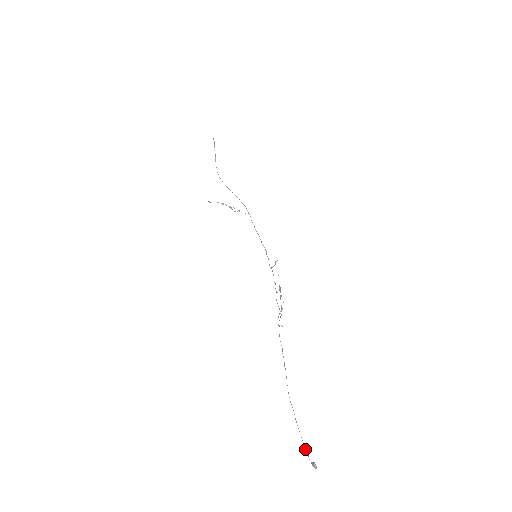
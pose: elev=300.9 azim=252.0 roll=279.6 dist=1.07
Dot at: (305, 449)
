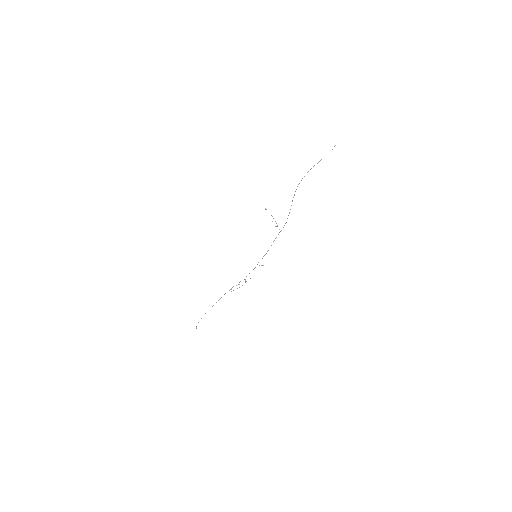
Dot at: occluded
